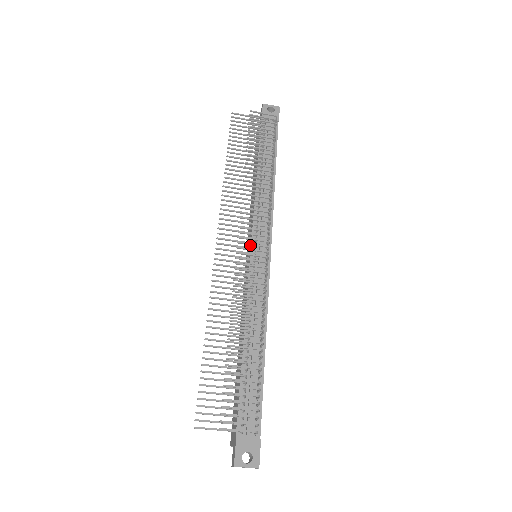
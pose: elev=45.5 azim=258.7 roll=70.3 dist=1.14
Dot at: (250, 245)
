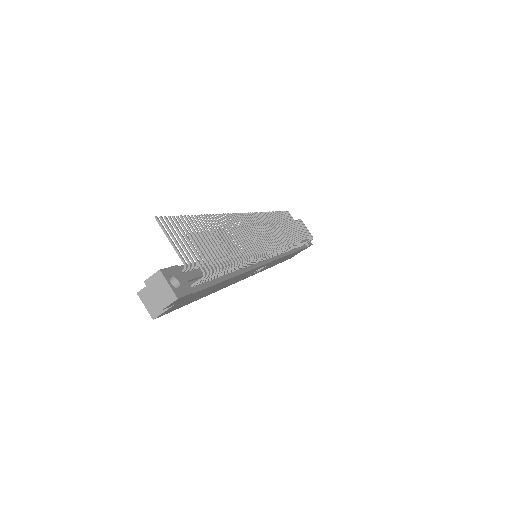
Dot at: occluded
